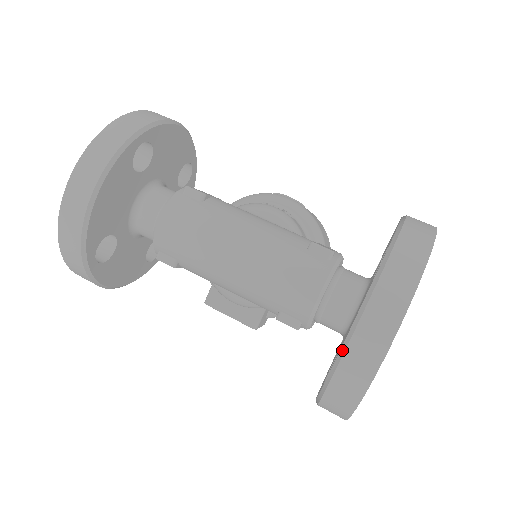
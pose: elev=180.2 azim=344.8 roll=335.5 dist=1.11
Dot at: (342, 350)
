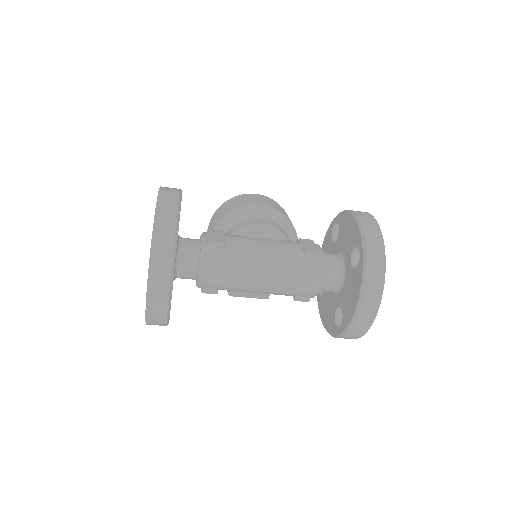
Dot at: (353, 319)
